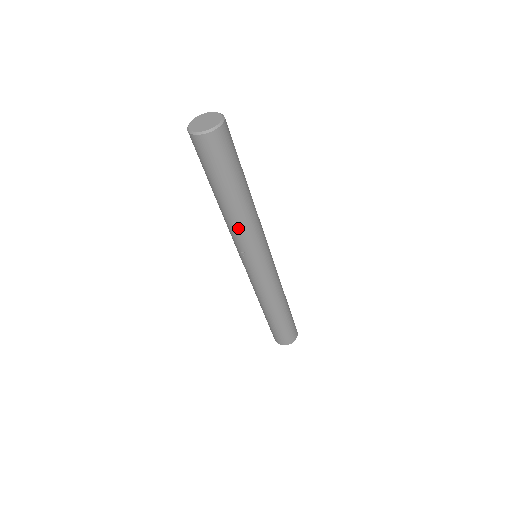
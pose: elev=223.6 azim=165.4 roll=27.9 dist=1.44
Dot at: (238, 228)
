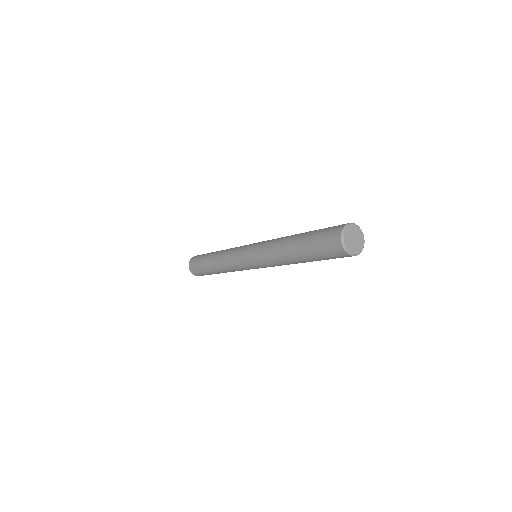
Dot at: occluded
